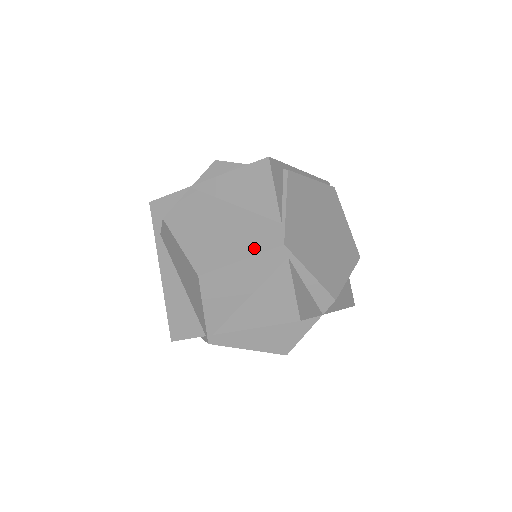
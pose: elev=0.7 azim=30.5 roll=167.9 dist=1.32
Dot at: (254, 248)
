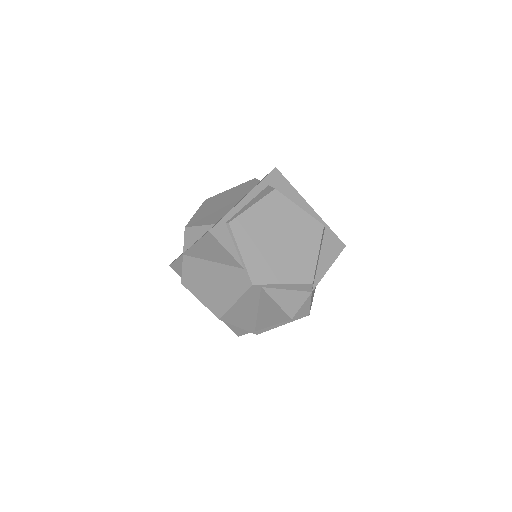
Dot at: (238, 292)
